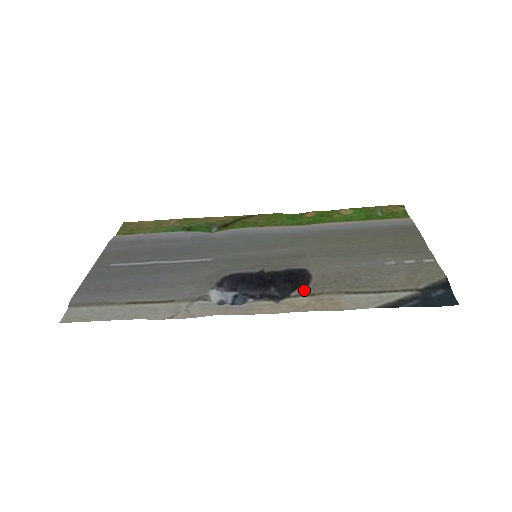
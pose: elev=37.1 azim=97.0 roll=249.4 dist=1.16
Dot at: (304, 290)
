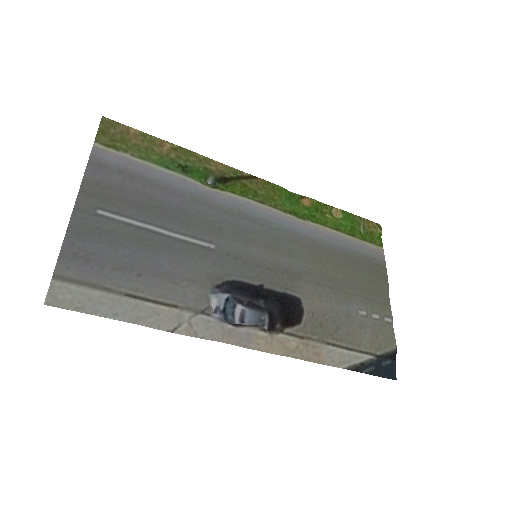
Dot at: (297, 330)
